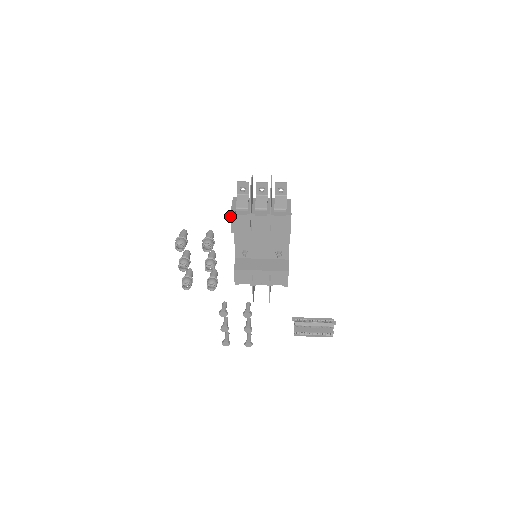
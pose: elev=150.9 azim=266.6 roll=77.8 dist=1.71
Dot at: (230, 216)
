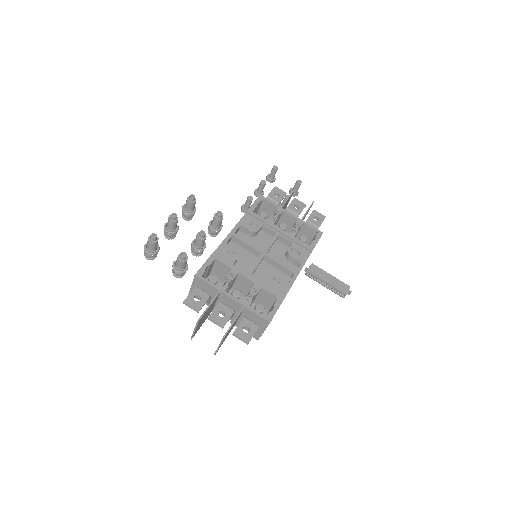
Dot at: occluded
